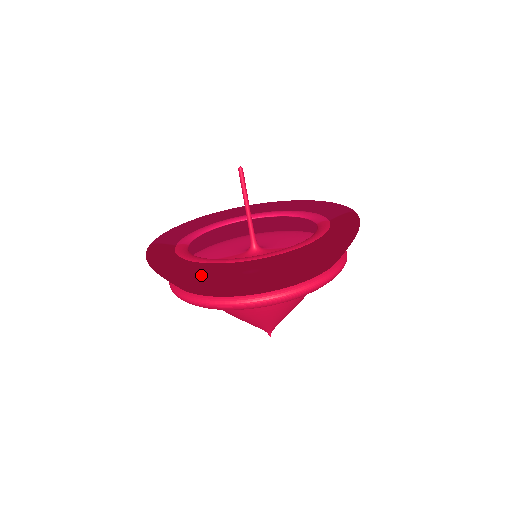
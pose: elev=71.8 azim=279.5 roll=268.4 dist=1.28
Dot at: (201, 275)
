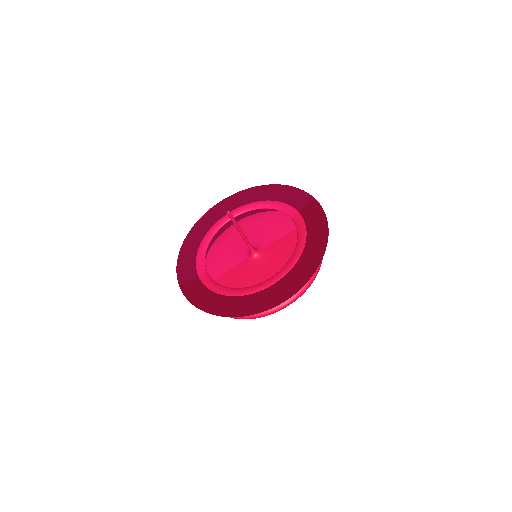
Dot at: (251, 313)
